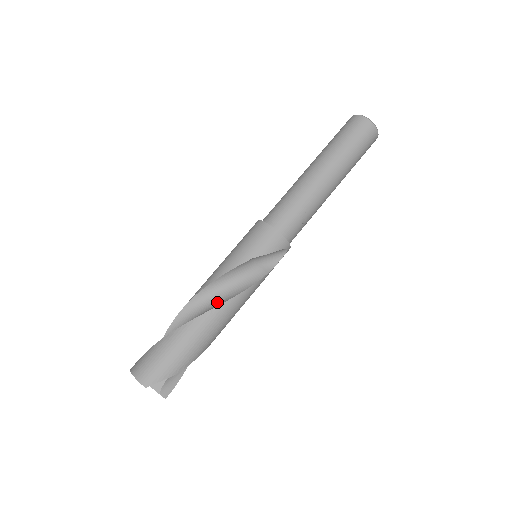
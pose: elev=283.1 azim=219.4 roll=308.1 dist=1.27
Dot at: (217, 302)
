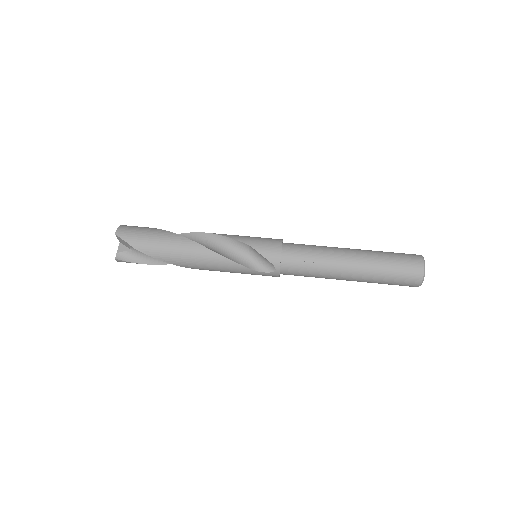
Dot at: occluded
